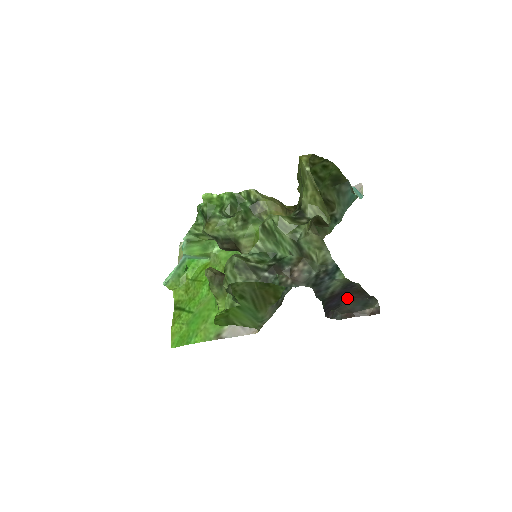
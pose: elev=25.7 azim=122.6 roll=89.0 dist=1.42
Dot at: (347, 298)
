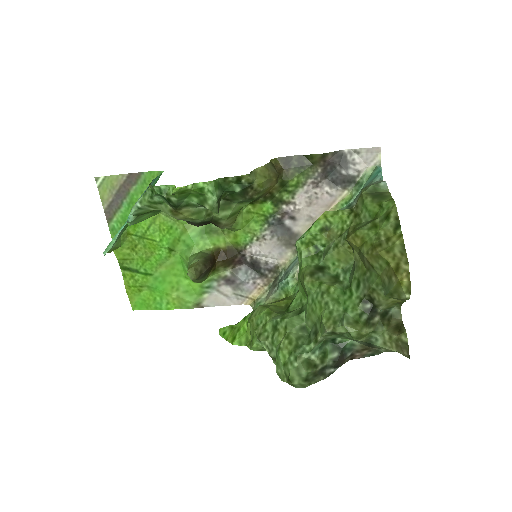
Dot at: occluded
